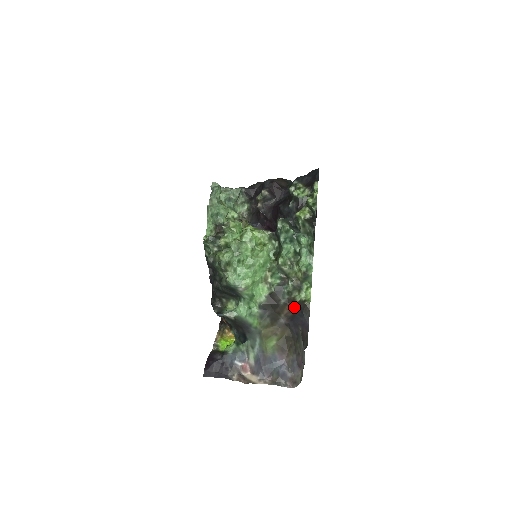
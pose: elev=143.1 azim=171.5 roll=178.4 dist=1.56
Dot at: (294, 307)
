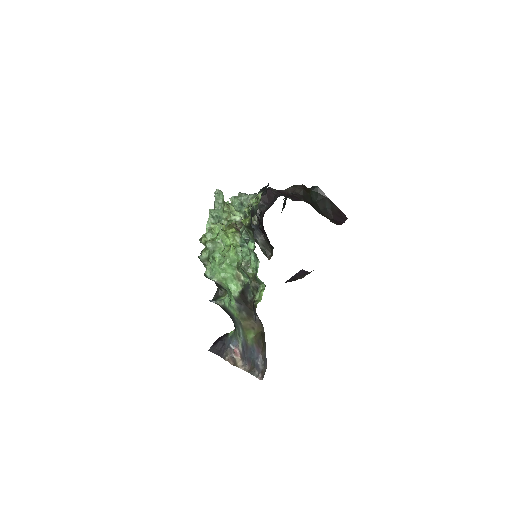
Dot at: occluded
